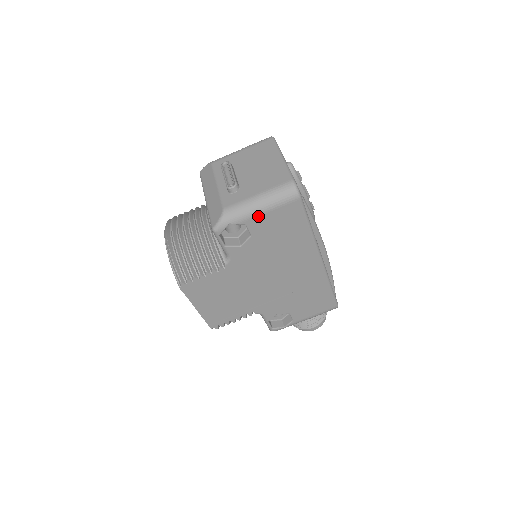
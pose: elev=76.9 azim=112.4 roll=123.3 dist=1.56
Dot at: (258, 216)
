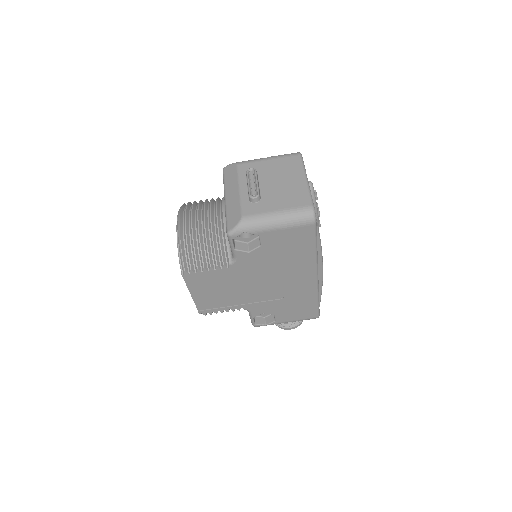
Dot at: (272, 231)
